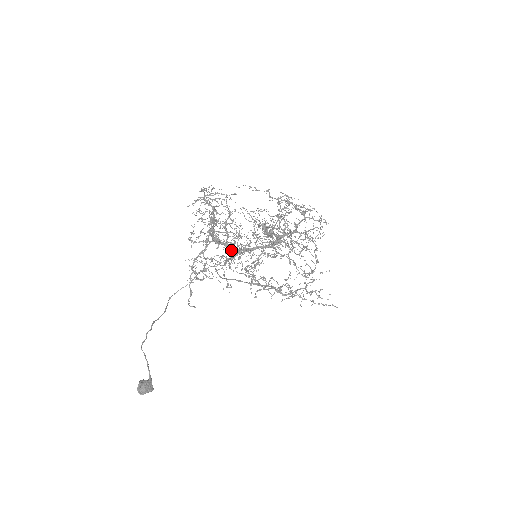
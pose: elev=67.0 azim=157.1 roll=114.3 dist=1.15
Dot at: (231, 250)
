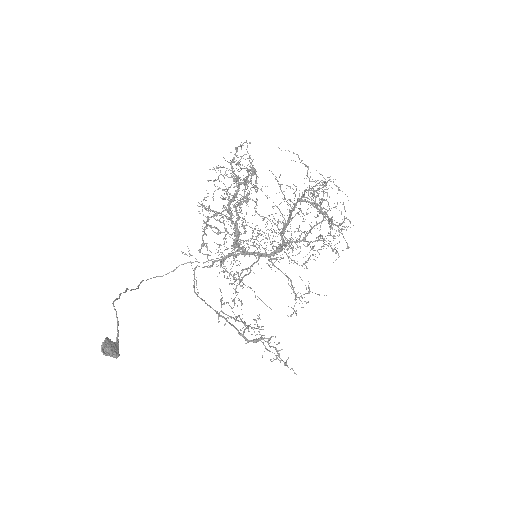
Dot at: (238, 234)
